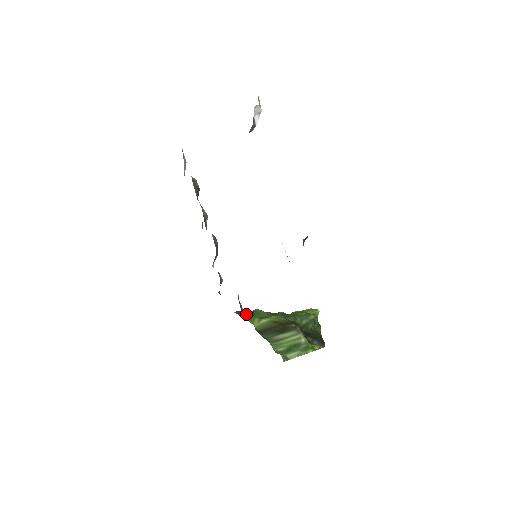
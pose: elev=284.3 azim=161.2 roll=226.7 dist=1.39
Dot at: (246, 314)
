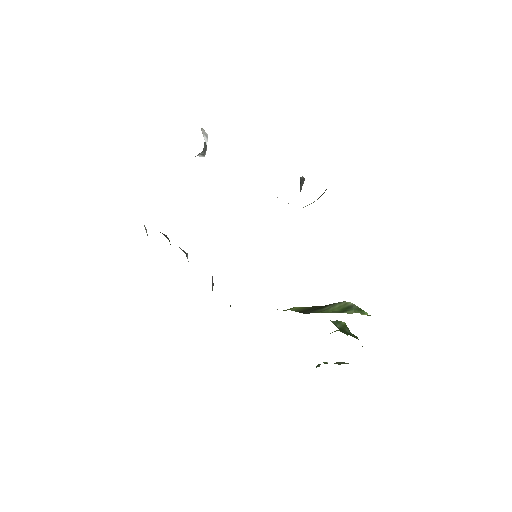
Dot at: occluded
